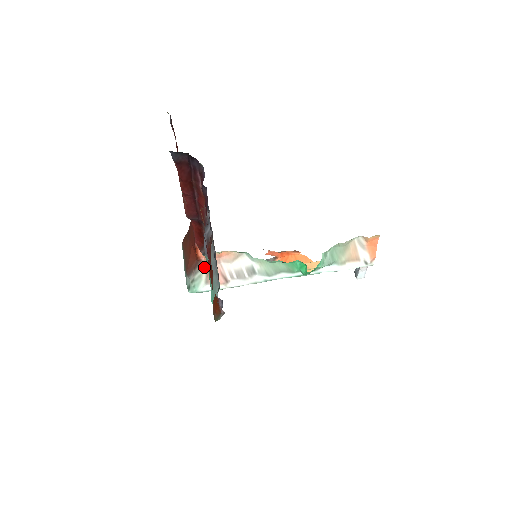
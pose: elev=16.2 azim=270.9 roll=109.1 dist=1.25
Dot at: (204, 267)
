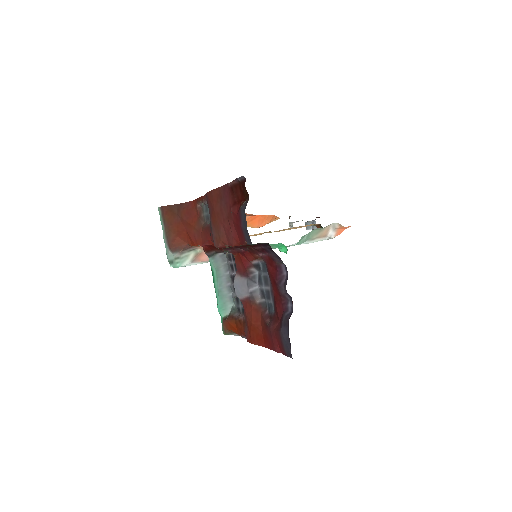
Dot at: (194, 250)
